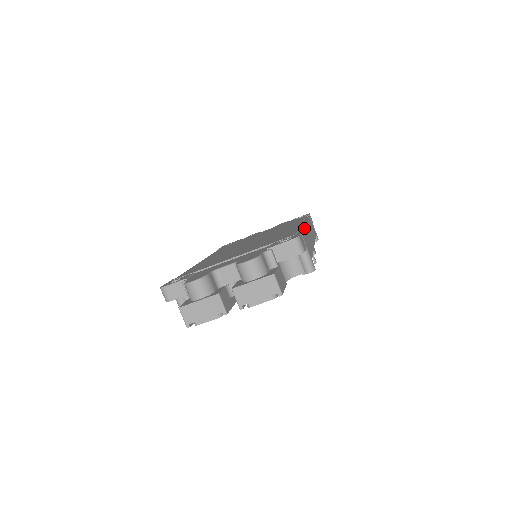
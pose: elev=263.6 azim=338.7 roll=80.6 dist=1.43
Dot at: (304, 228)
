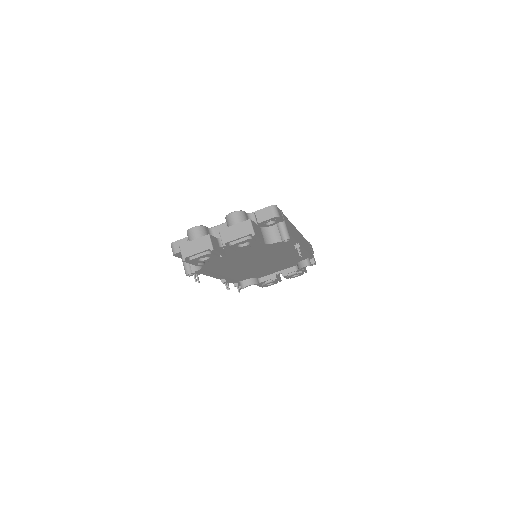
Dot at: (290, 222)
